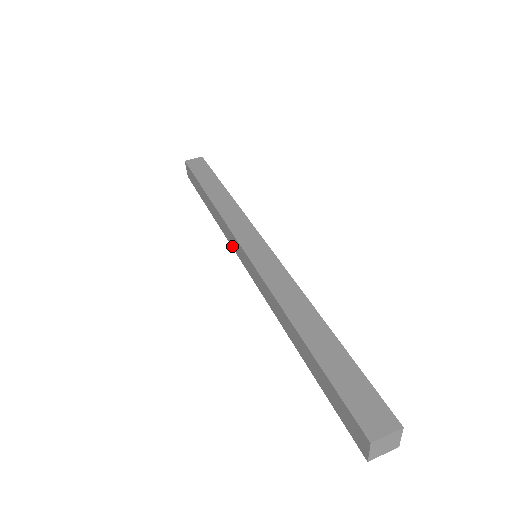
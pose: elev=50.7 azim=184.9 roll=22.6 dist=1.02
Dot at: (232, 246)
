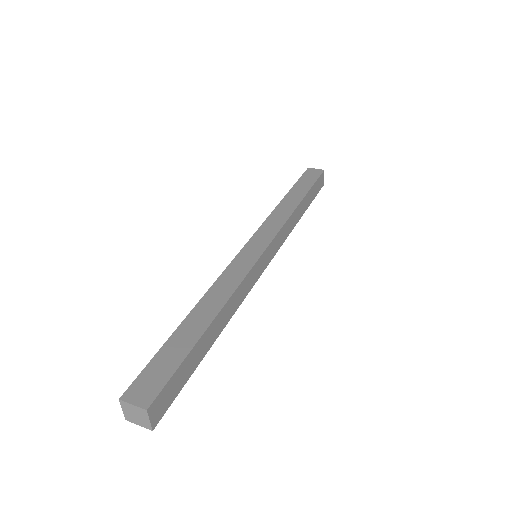
Dot at: occluded
